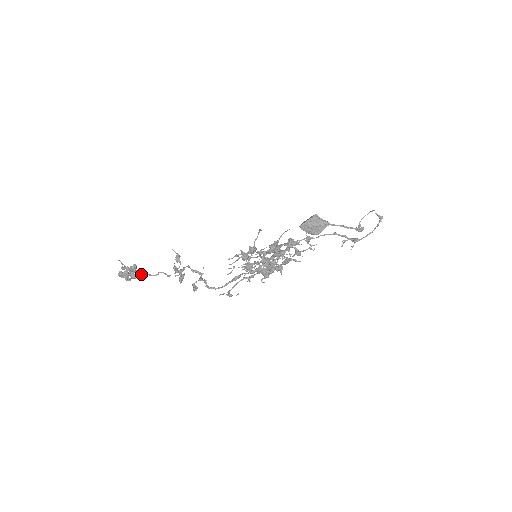
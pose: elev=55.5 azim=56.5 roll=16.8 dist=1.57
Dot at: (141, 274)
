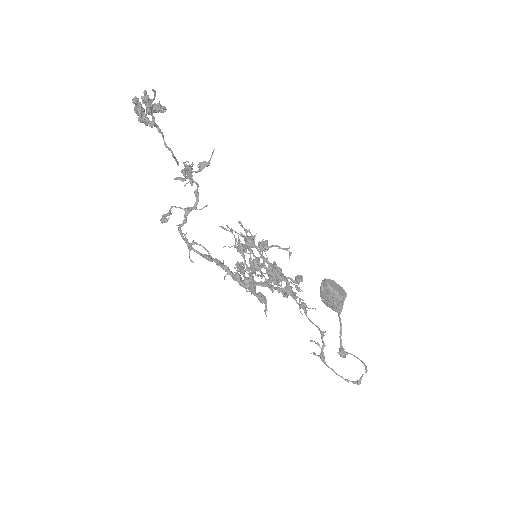
Dot at: (155, 126)
